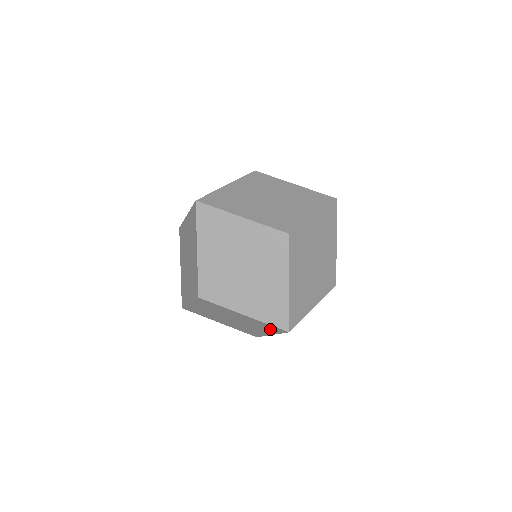
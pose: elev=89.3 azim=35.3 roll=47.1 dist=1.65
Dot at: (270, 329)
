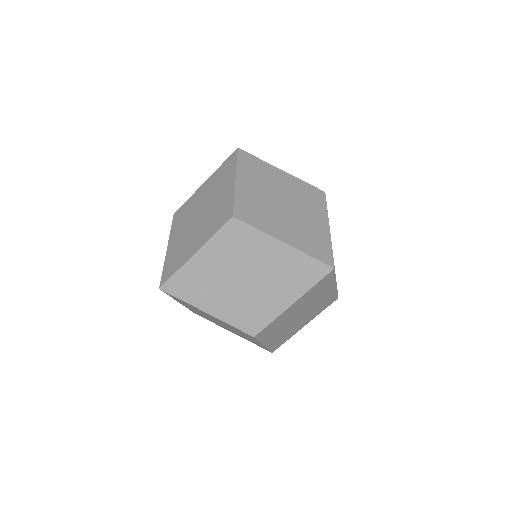
Dot at: occluded
